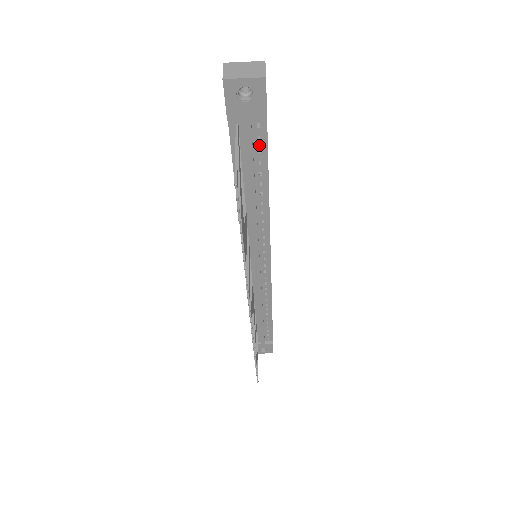
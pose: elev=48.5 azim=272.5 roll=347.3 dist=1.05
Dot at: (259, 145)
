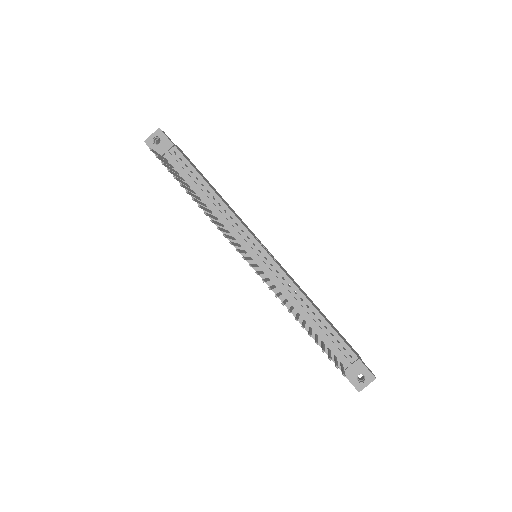
Dot at: (183, 163)
